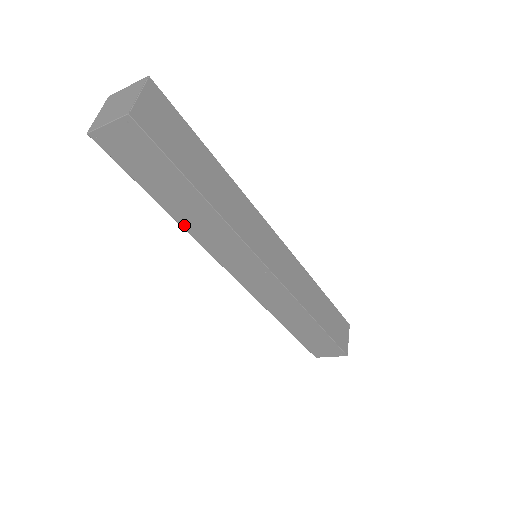
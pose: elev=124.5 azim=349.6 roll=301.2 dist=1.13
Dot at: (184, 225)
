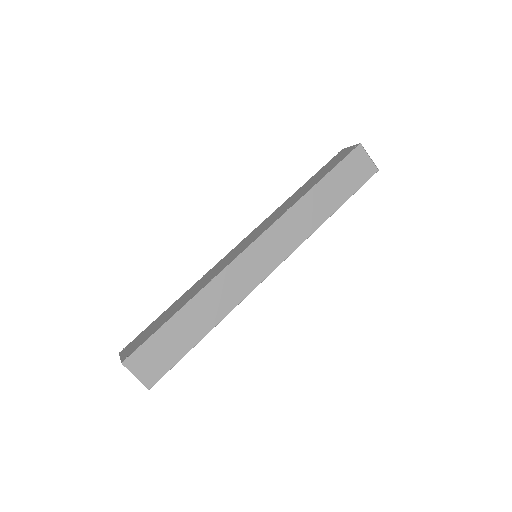
Dot at: occluded
